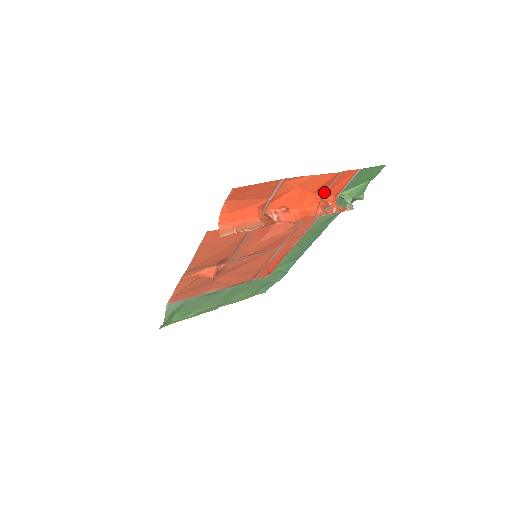
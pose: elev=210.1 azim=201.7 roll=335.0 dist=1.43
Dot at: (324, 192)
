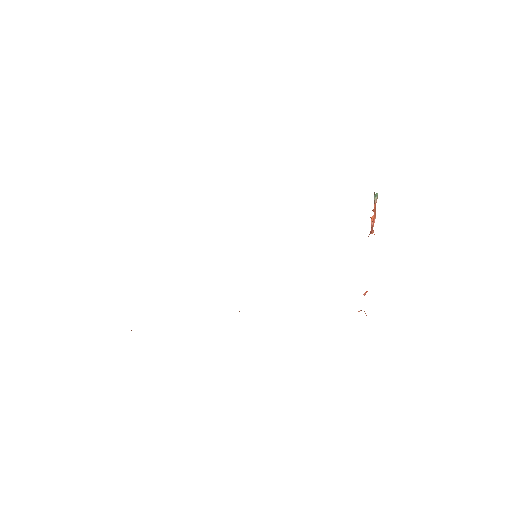
Dot at: occluded
